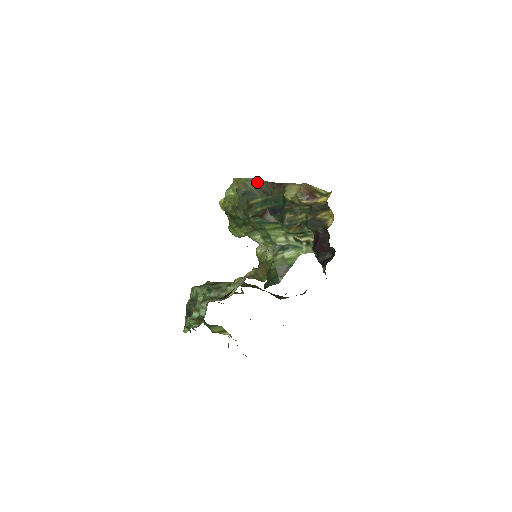
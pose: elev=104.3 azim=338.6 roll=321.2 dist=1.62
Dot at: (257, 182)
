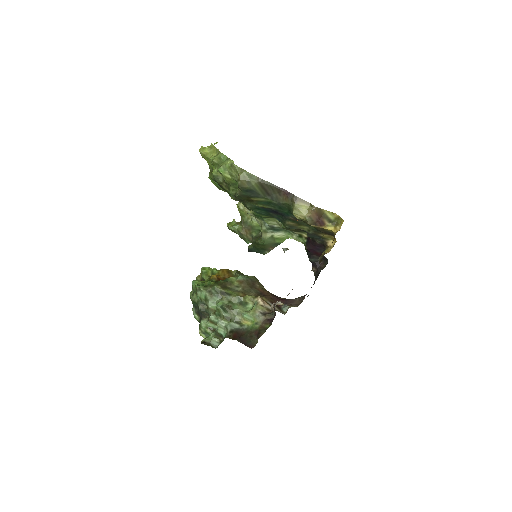
Dot at: (262, 183)
